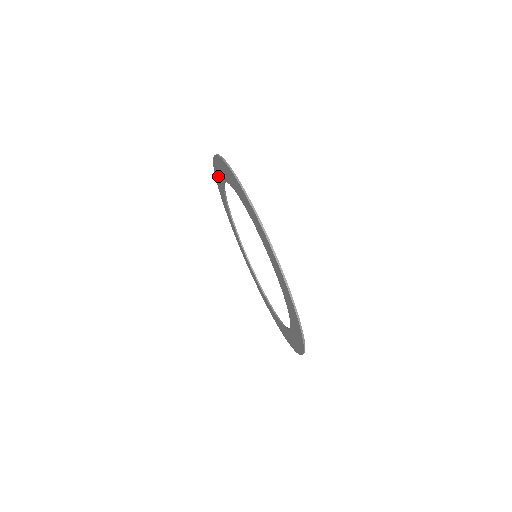
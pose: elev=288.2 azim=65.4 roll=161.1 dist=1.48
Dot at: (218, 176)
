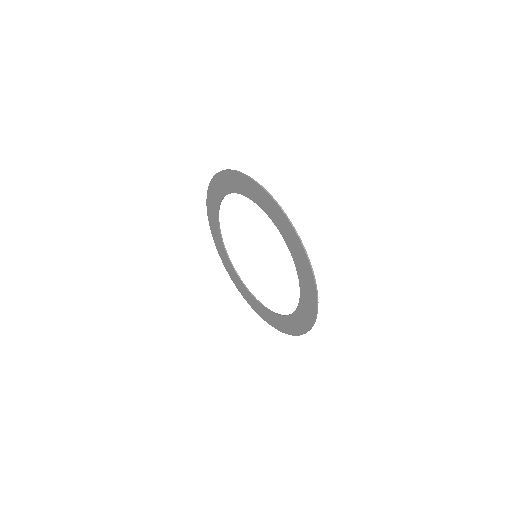
Dot at: (213, 197)
